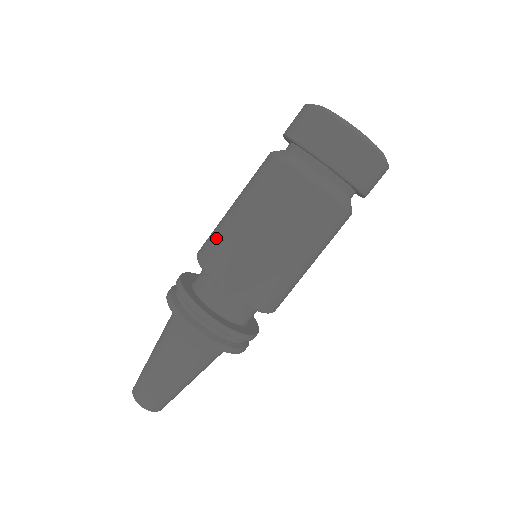
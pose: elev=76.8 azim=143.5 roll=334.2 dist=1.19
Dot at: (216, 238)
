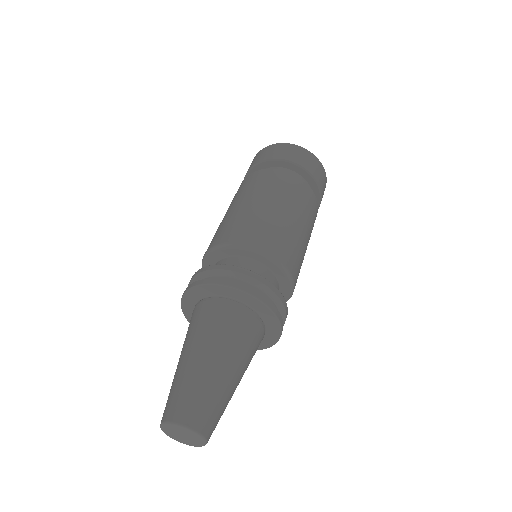
Dot at: occluded
